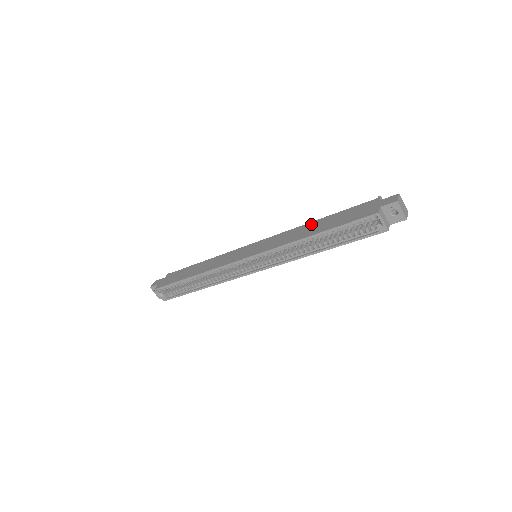
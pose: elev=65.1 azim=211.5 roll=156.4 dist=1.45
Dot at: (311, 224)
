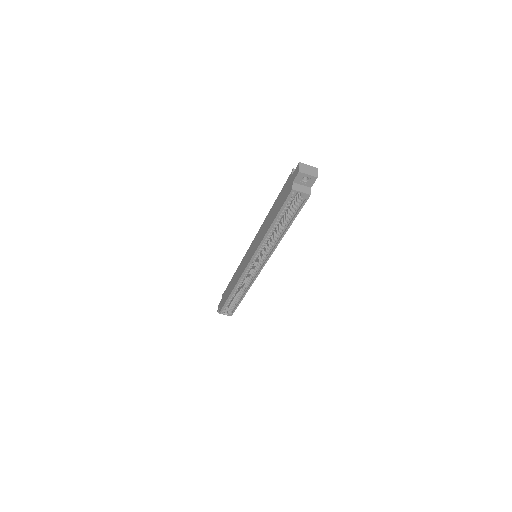
Dot at: (268, 215)
